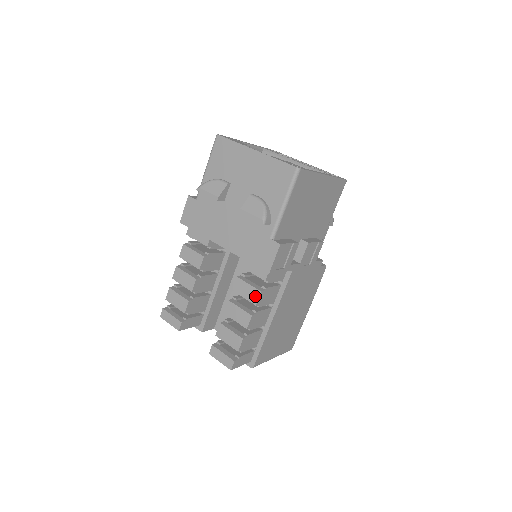
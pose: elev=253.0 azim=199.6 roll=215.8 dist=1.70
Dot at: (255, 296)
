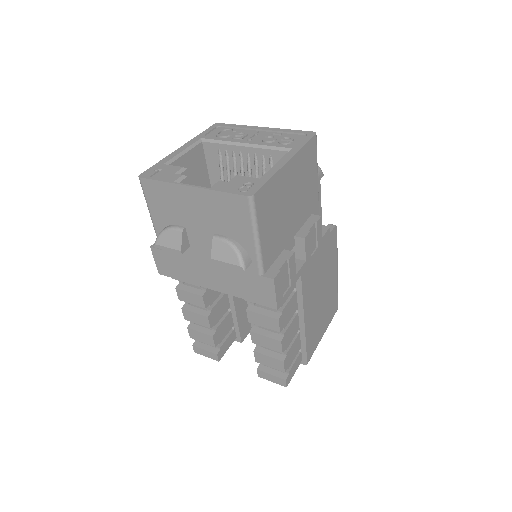
Dot at: (274, 325)
